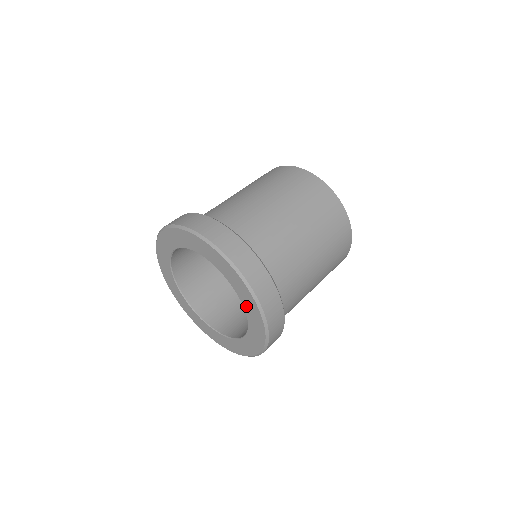
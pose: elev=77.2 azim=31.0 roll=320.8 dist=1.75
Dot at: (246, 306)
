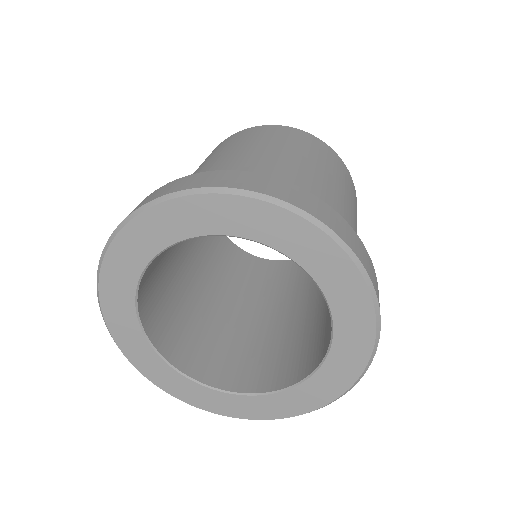
Dot at: (297, 253)
